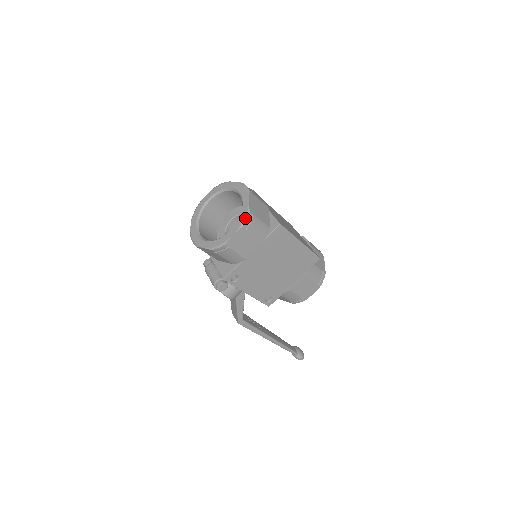
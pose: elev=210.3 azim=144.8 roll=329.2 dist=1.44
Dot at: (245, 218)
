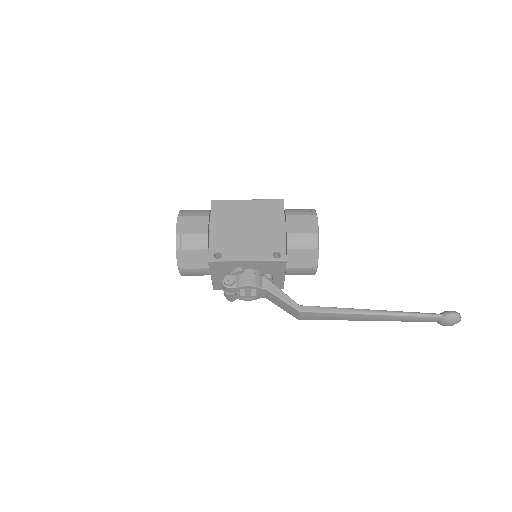
Dot at: (178, 214)
